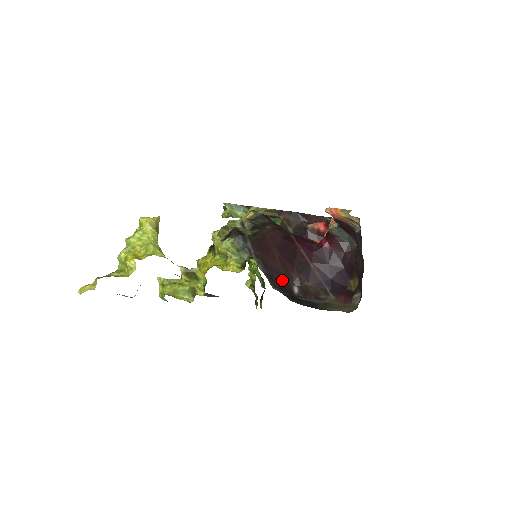
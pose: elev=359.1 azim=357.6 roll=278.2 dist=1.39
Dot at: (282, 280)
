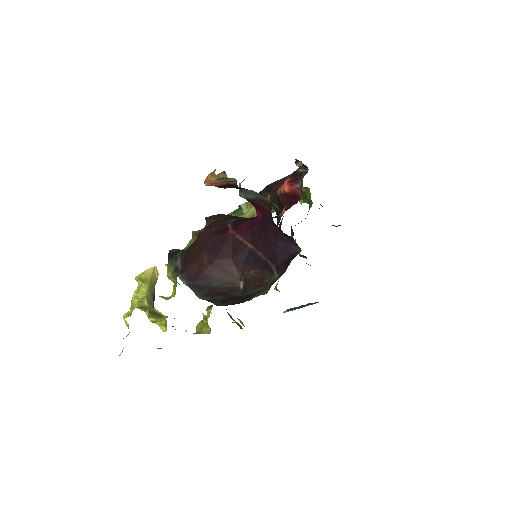
Dot at: (216, 283)
